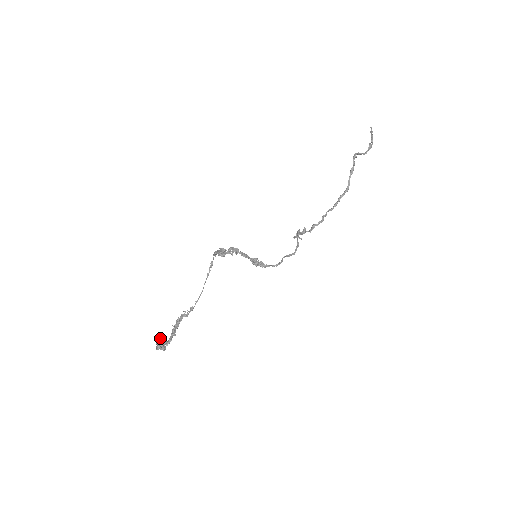
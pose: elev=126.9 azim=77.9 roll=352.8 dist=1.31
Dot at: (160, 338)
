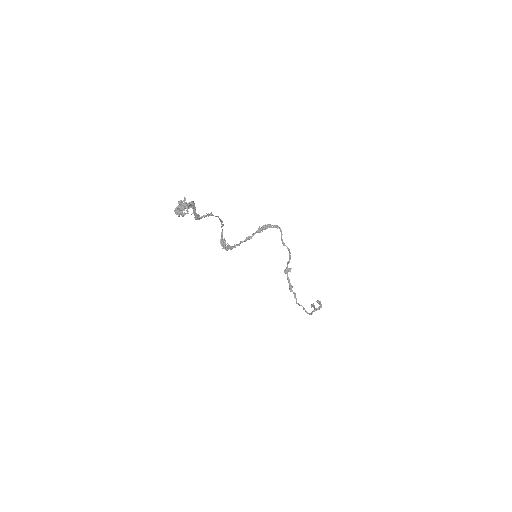
Dot at: (178, 216)
